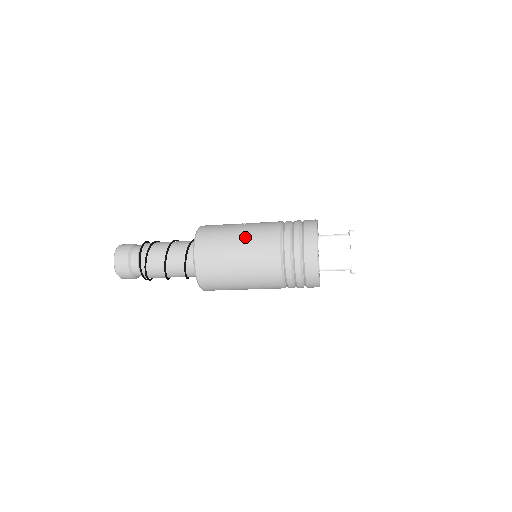
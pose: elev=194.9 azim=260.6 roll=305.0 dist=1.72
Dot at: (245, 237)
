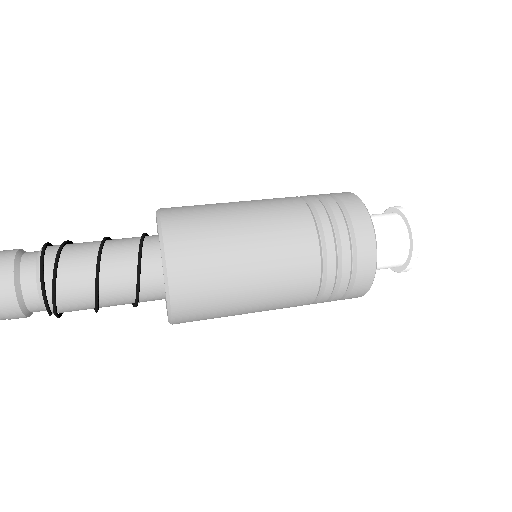
Dot at: (251, 211)
